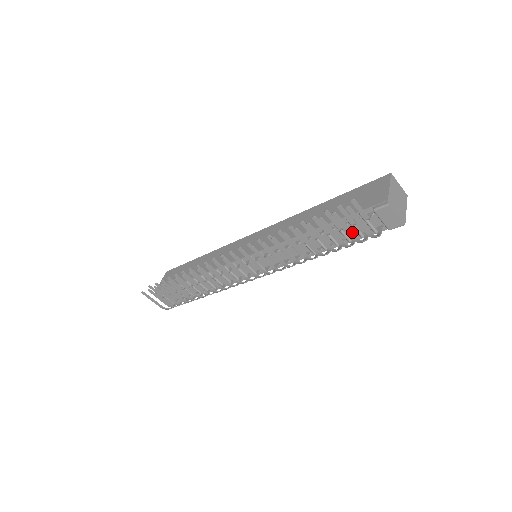
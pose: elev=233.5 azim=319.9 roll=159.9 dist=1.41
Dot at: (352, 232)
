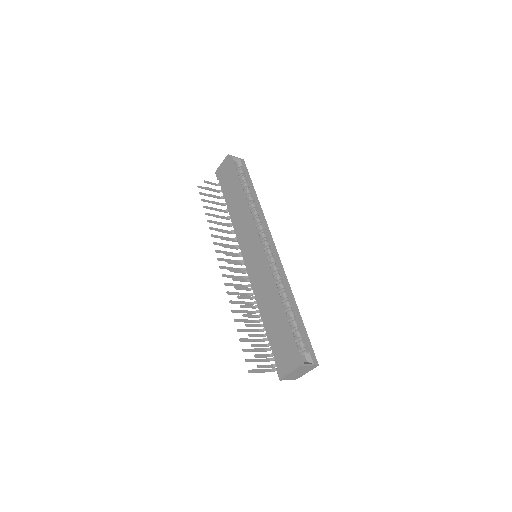
Dot at: occluded
